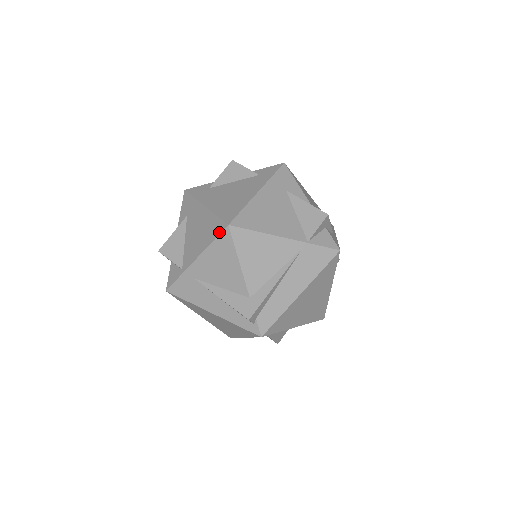
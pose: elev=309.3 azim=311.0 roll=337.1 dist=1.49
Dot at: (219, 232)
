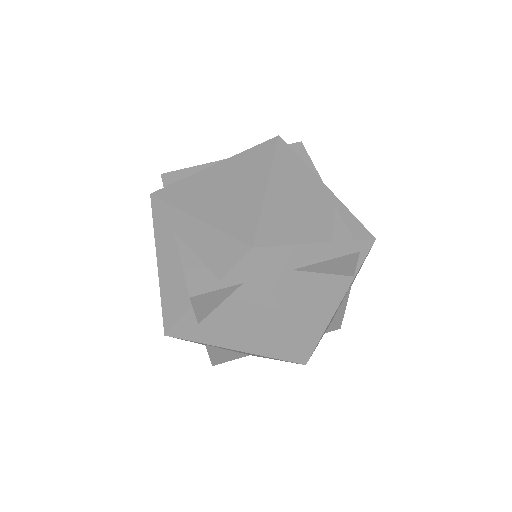
Dot at: occluded
